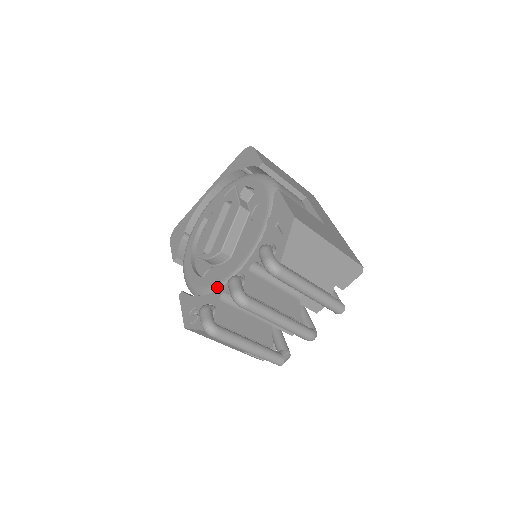
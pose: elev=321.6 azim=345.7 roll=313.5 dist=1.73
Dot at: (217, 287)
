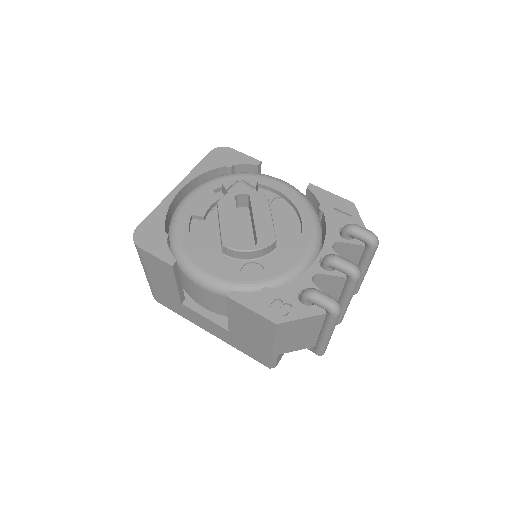
Dot at: (288, 276)
